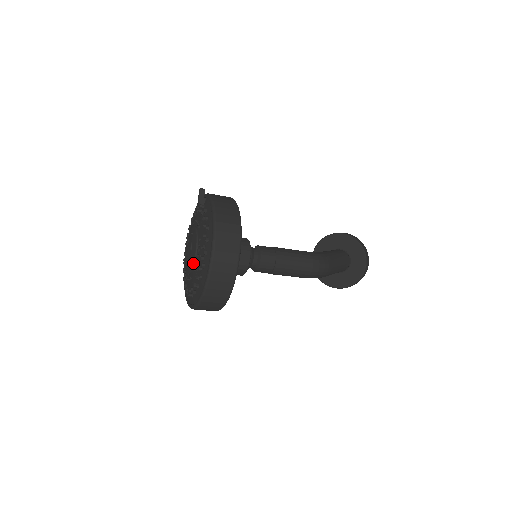
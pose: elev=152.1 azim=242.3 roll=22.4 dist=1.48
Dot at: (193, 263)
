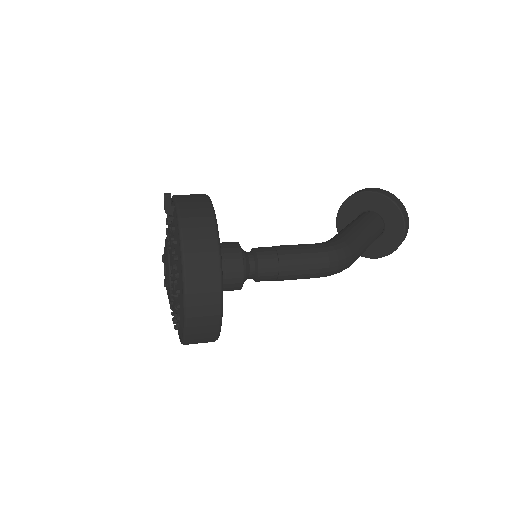
Dot at: (169, 294)
